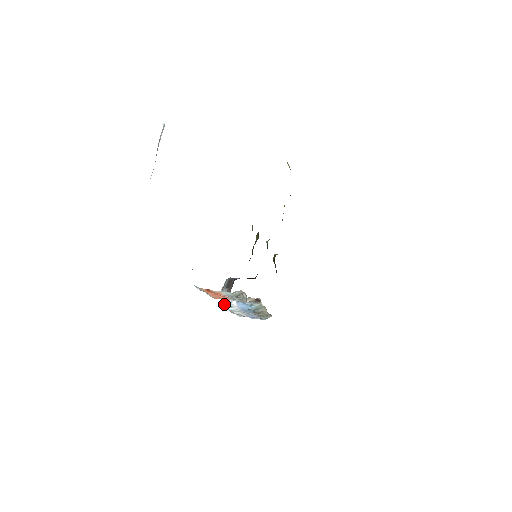
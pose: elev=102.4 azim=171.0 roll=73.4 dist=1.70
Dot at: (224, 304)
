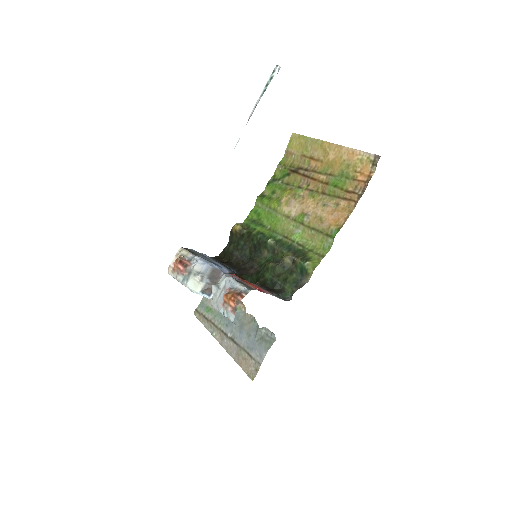
Dot at: (198, 293)
